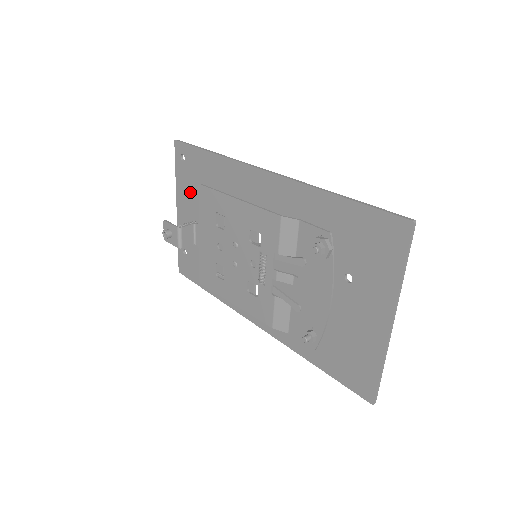
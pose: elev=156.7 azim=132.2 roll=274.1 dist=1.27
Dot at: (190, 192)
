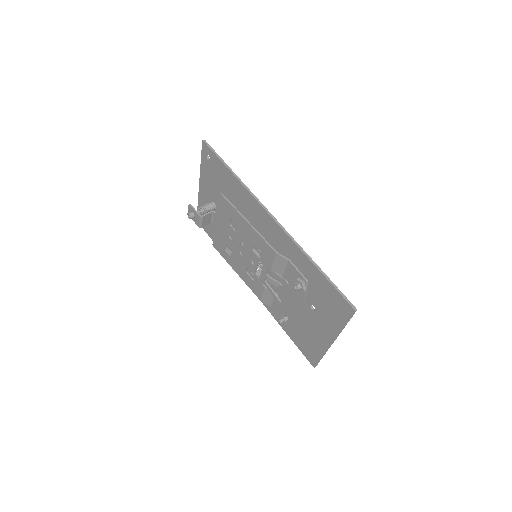
Dot at: (212, 182)
